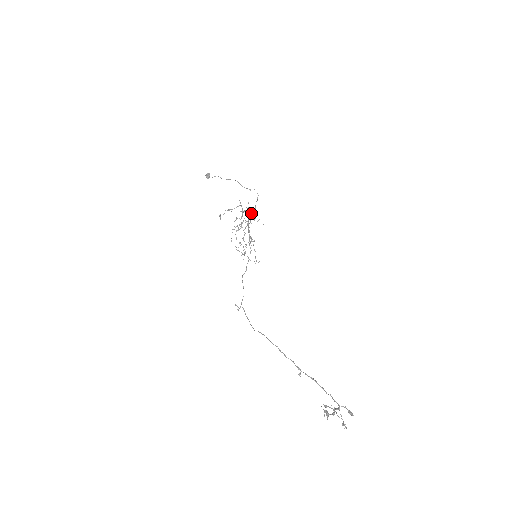
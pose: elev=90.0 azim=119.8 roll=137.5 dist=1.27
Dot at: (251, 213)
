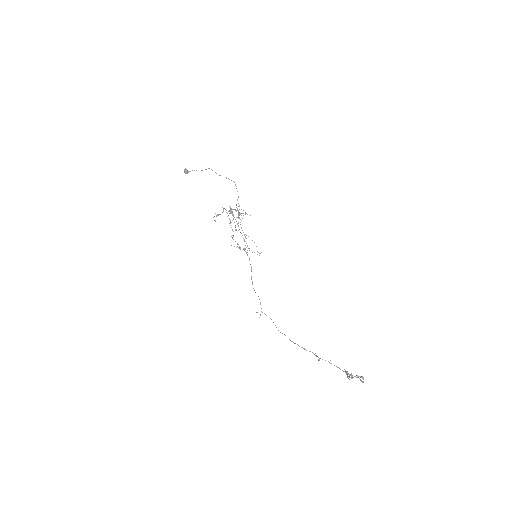
Dot at: (236, 211)
